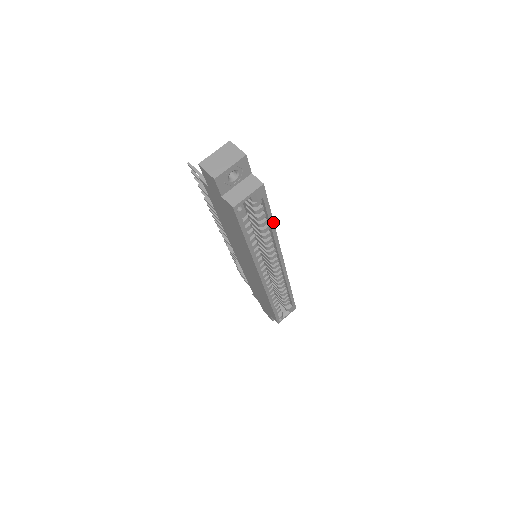
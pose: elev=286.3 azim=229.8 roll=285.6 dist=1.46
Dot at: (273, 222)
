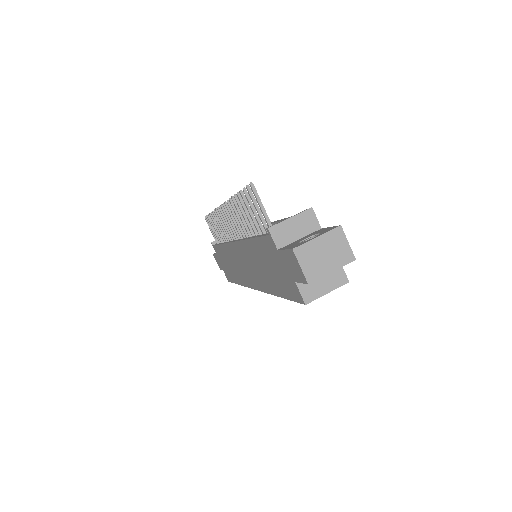
Dot at: occluded
